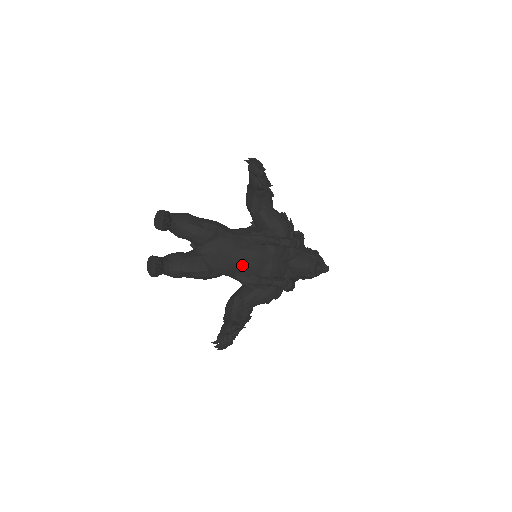
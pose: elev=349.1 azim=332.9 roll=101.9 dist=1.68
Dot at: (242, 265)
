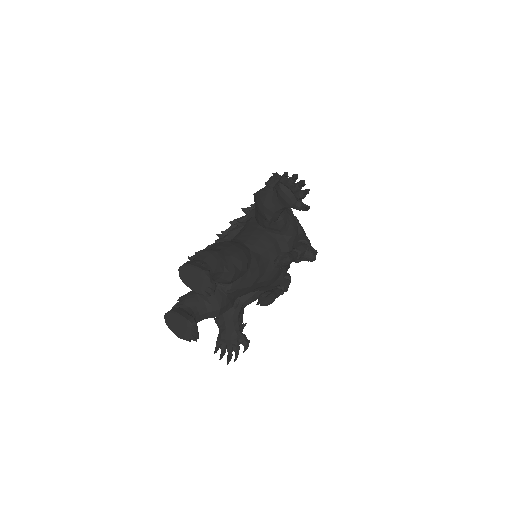
Dot at: (260, 286)
